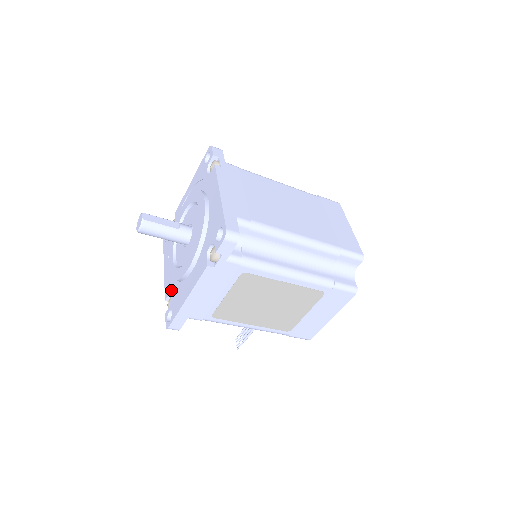
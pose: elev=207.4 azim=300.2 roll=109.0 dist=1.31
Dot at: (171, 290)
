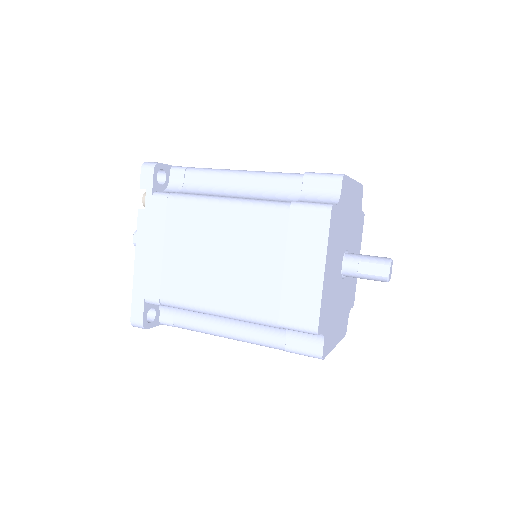
Dot at: occluded
